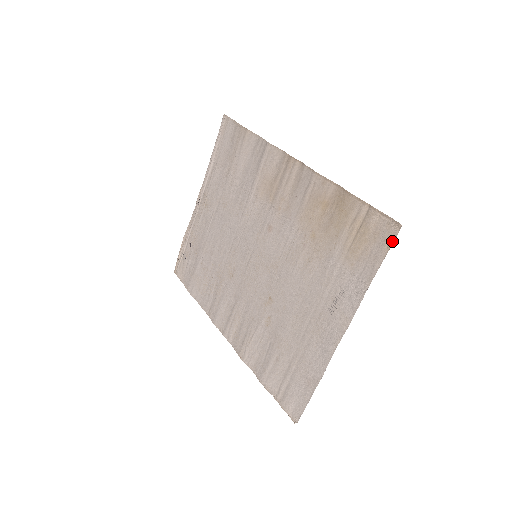
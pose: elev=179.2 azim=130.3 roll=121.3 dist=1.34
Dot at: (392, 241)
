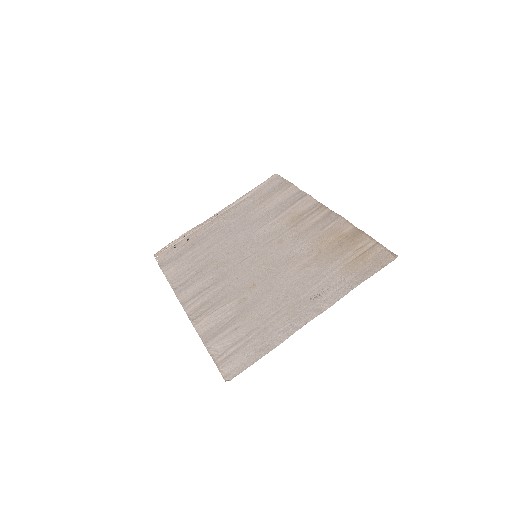
Dot at: (387, 264)
